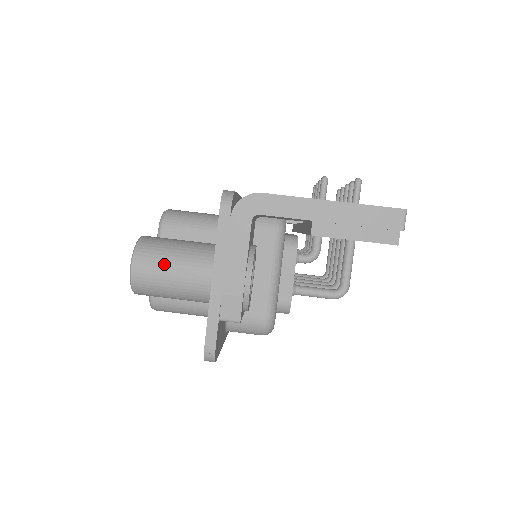
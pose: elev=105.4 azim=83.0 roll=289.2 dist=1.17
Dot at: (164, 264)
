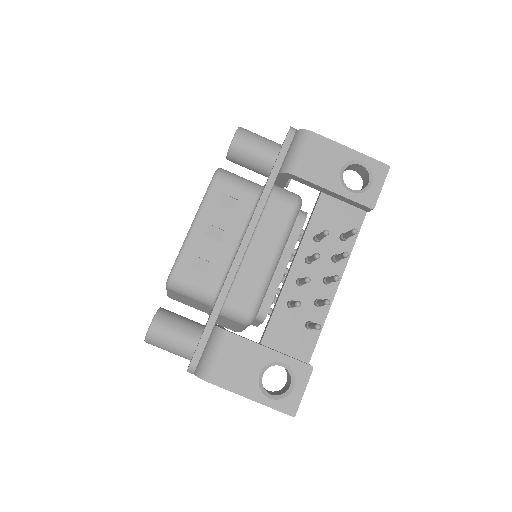
Dot at: (163, 349)
